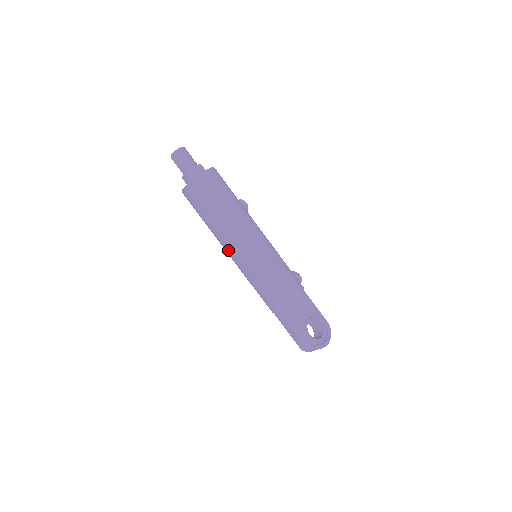
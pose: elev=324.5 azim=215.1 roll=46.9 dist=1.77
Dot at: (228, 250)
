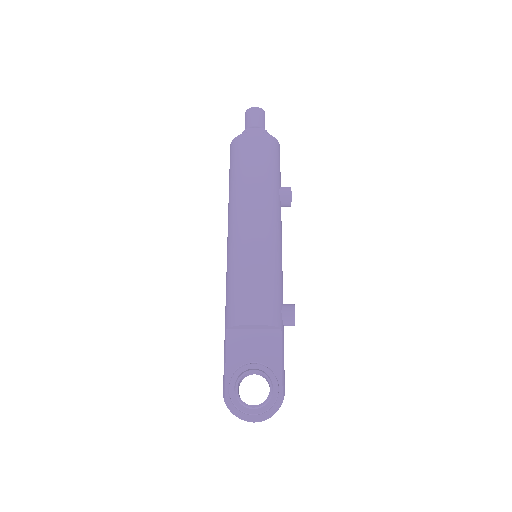
Dot at: occluded
